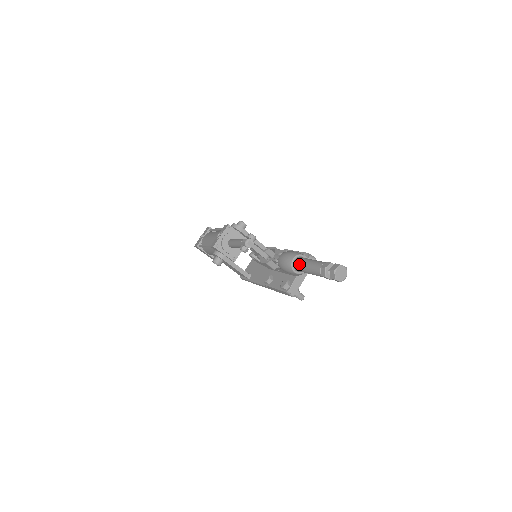
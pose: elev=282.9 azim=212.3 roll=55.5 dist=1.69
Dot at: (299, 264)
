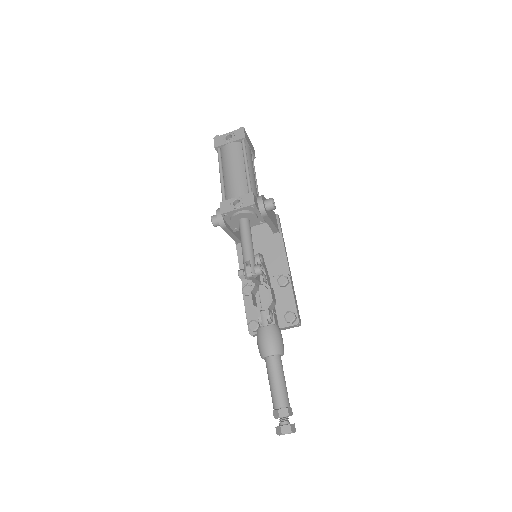
Dot at: (269, 368)
